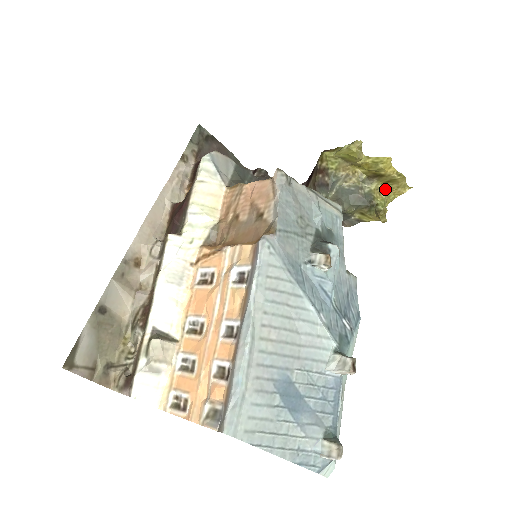
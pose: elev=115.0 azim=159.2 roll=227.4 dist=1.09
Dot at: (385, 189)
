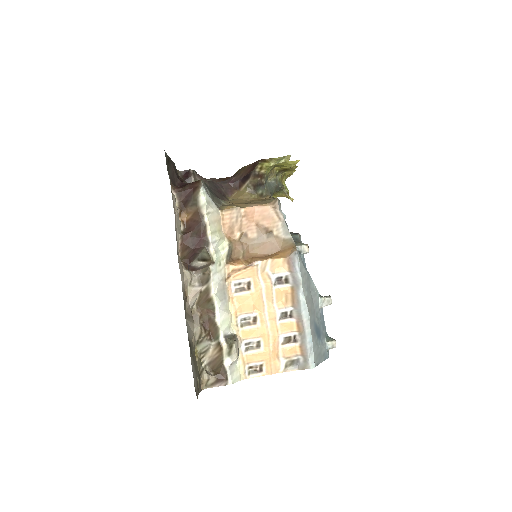
Dot at: (284, 175)
